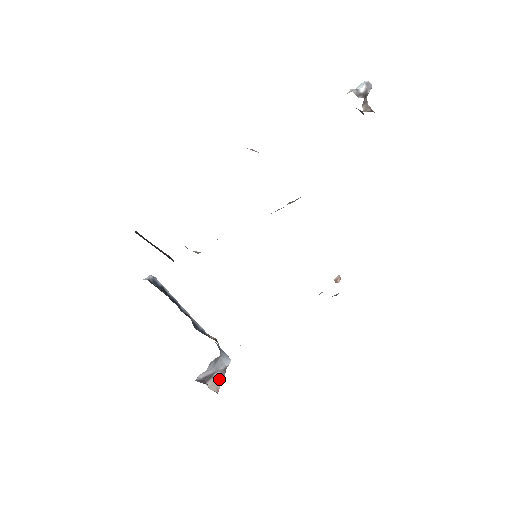
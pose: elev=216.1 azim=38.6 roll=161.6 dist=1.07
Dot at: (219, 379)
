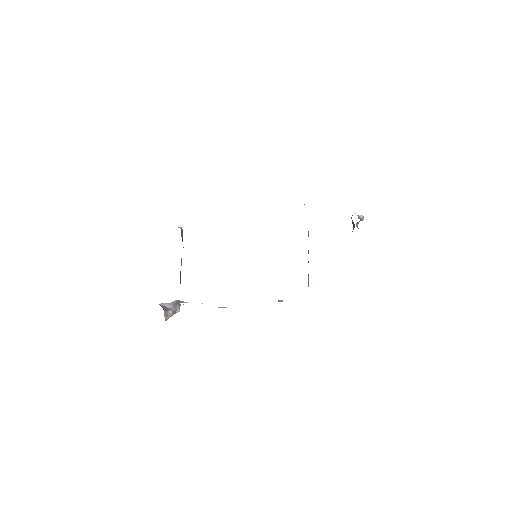
Dot at: (170, 315)
